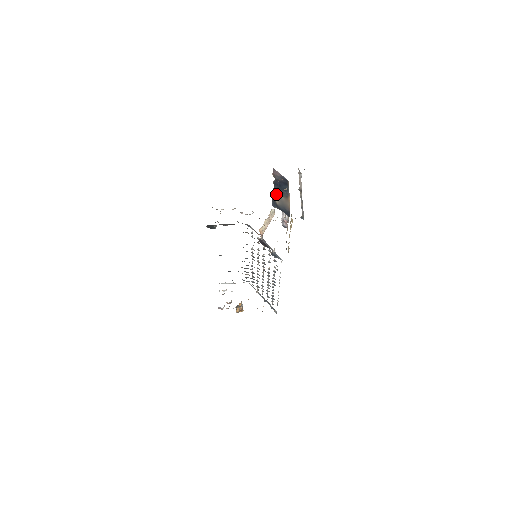
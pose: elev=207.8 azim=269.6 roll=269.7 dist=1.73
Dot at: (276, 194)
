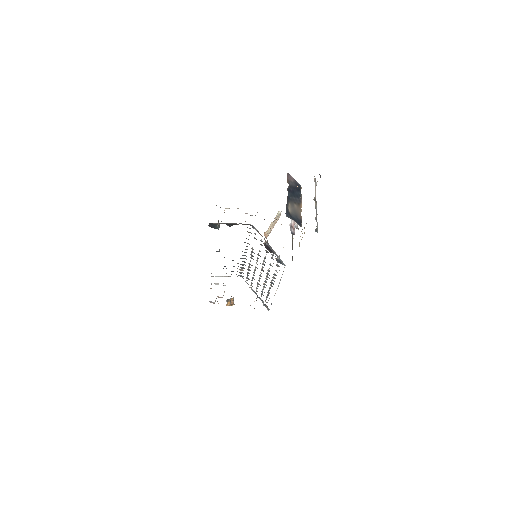
Dot at: (289, 201)
